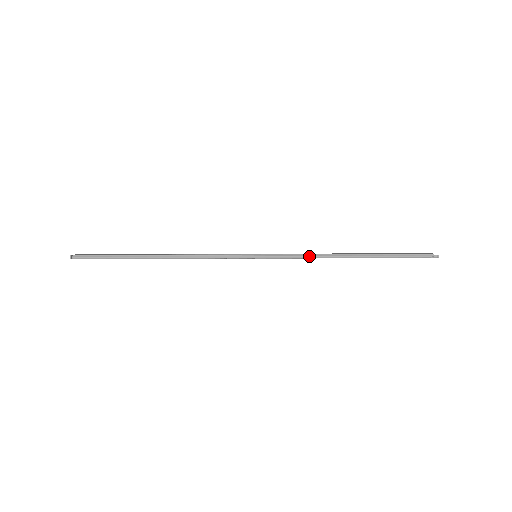
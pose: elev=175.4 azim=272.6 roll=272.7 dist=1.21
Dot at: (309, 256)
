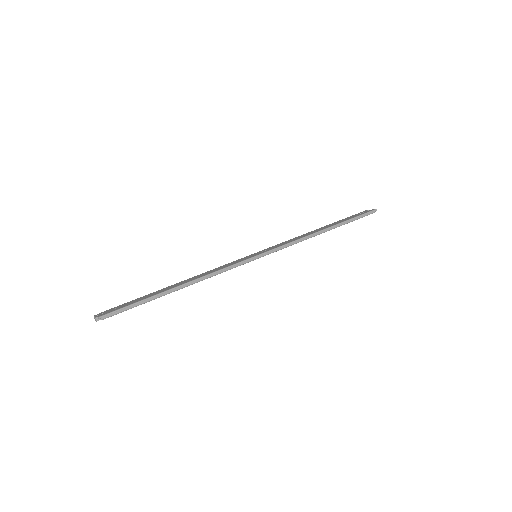
Dot at: (298, 241)
